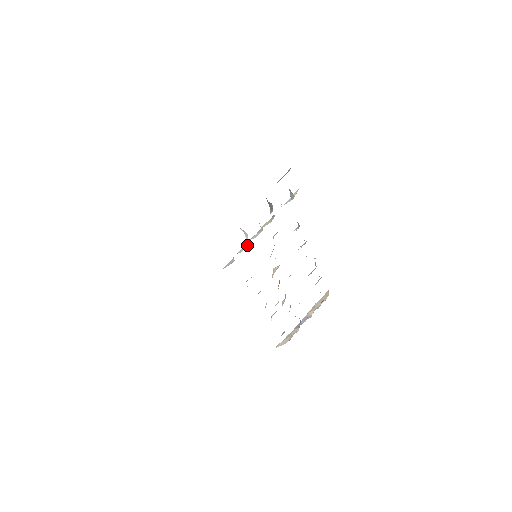
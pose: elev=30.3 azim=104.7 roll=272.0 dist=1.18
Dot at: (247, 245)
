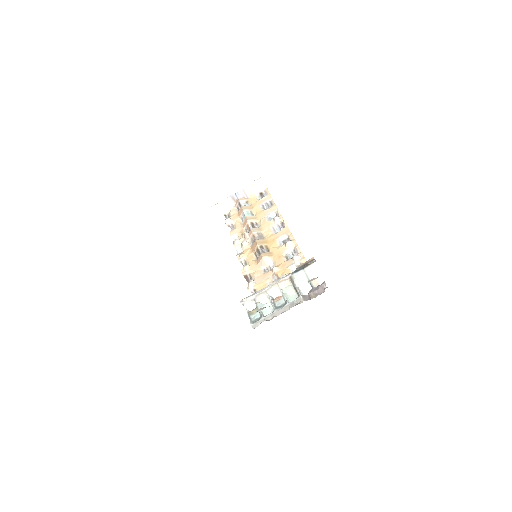
Dot at: (268, 300)
